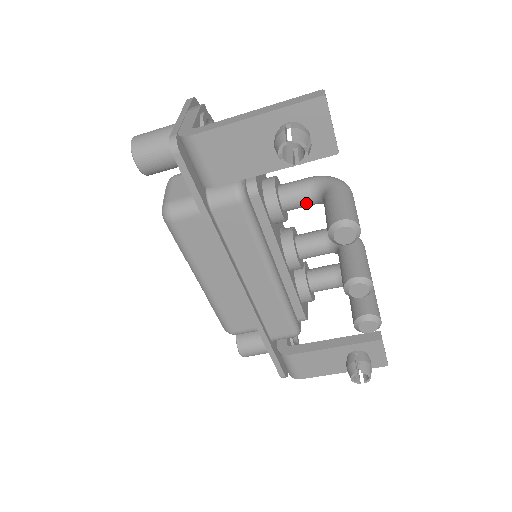
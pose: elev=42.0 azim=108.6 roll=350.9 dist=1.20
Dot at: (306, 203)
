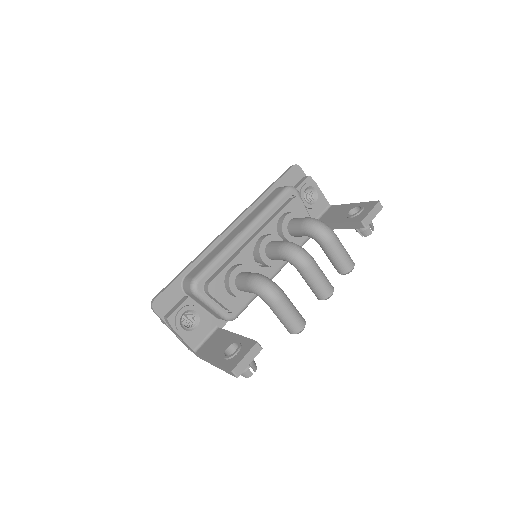
Dot at: occluded
